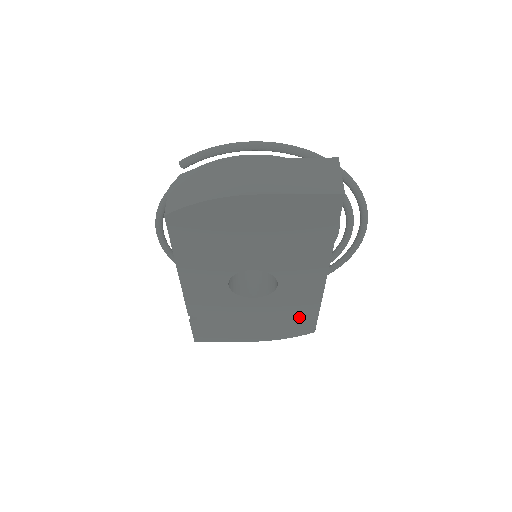
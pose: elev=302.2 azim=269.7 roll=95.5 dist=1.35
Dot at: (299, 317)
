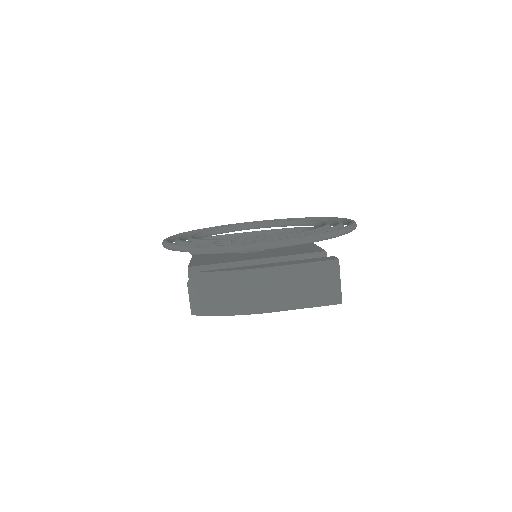
Dot at: occluded
